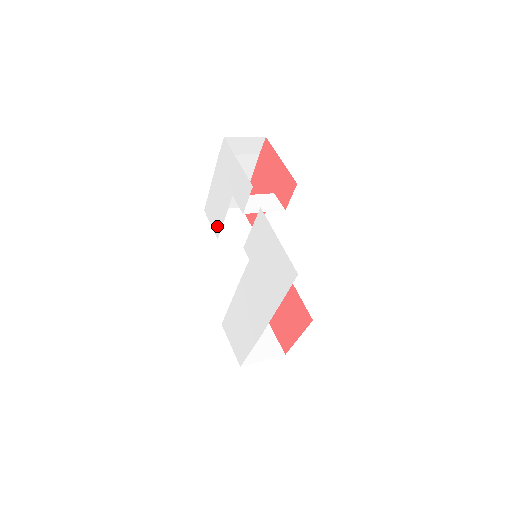
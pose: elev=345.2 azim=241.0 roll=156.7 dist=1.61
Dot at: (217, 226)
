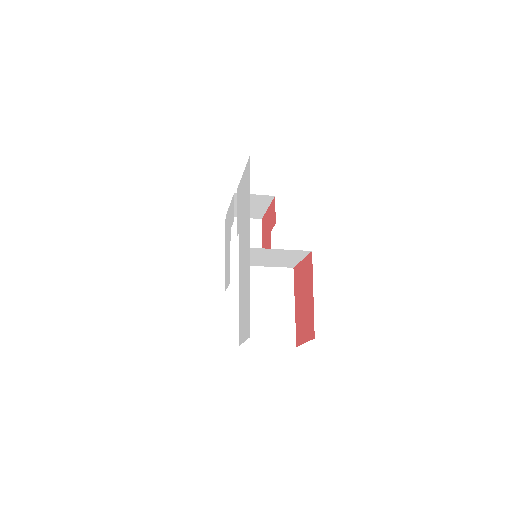
Dot at: (229, 275)
